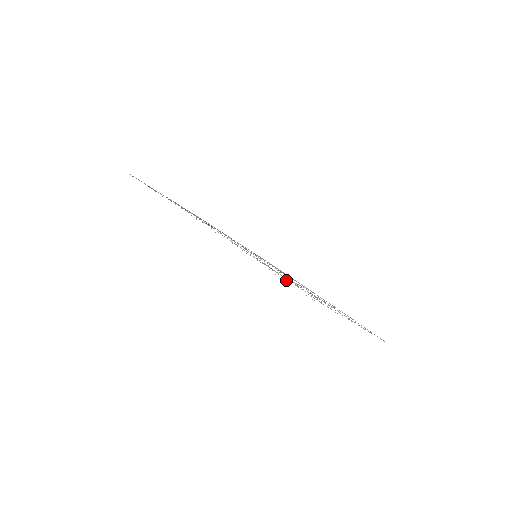
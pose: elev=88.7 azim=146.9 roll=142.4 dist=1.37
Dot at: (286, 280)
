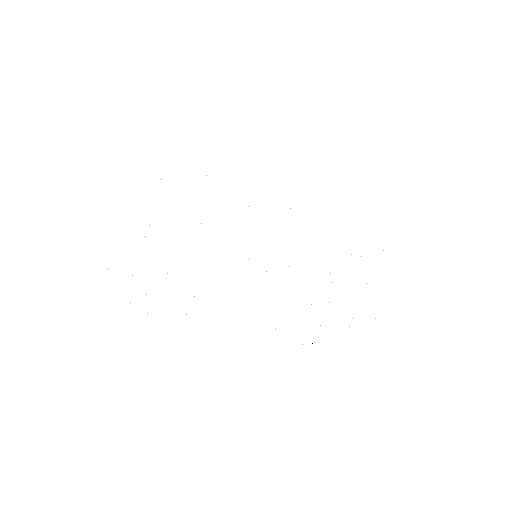
Dot at: occluded
